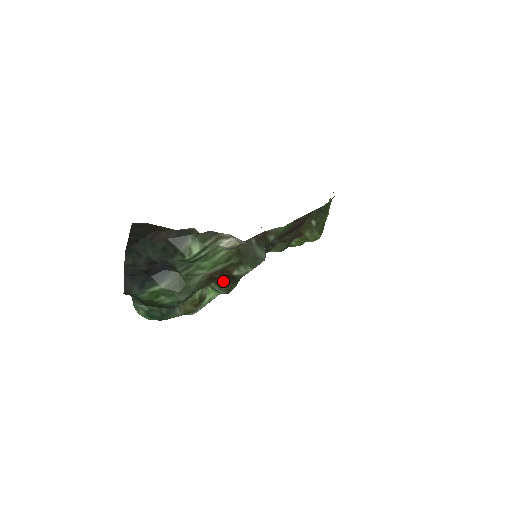
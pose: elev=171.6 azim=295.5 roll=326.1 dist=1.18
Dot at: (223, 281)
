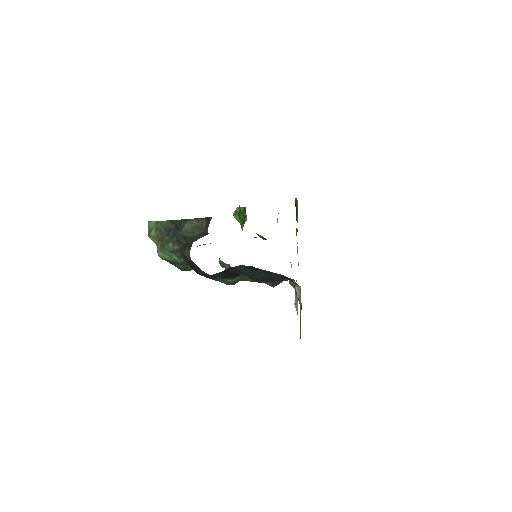
Dot at: occluded
